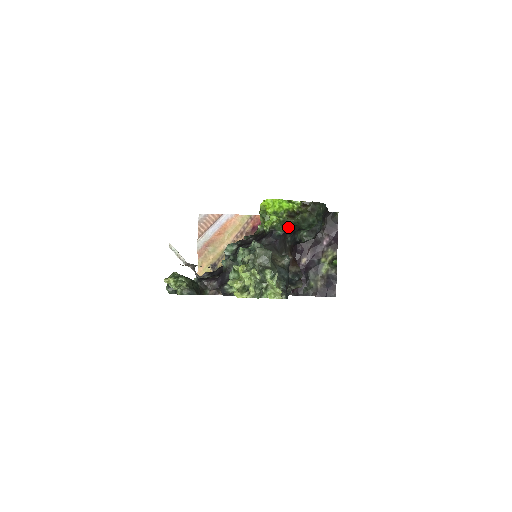
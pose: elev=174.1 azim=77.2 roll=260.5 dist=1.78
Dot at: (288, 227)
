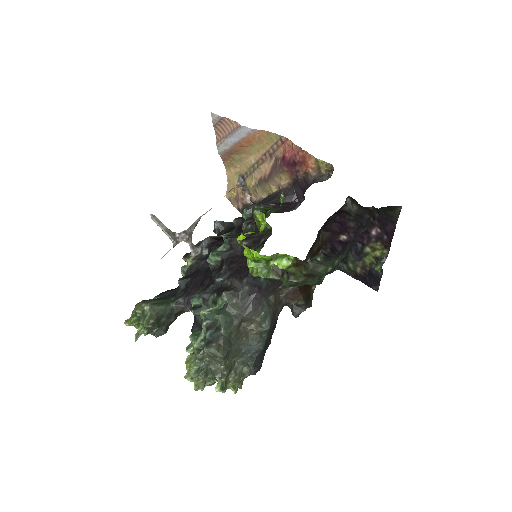
Dot at: occluded
